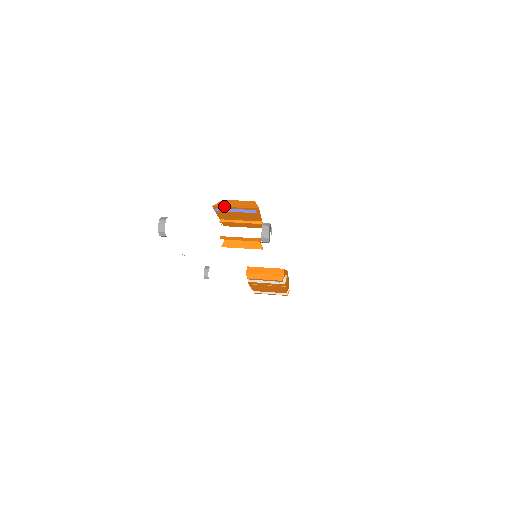
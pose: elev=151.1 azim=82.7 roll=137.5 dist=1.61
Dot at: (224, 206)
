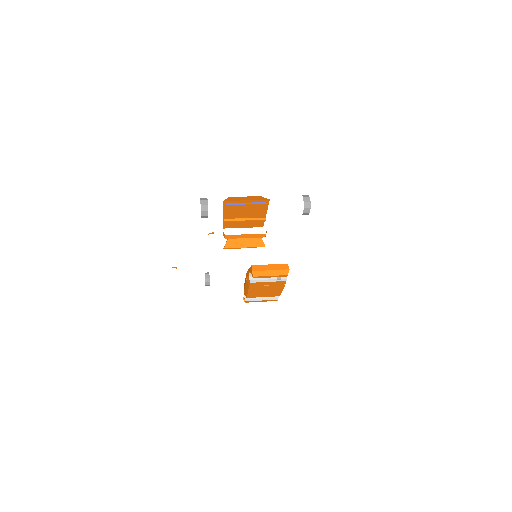
Dot at: (235, 200)
